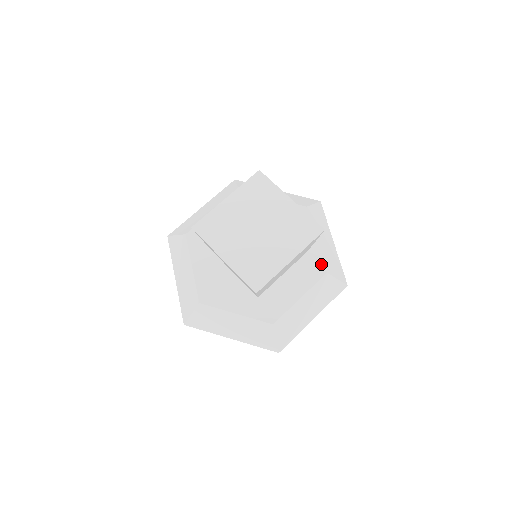
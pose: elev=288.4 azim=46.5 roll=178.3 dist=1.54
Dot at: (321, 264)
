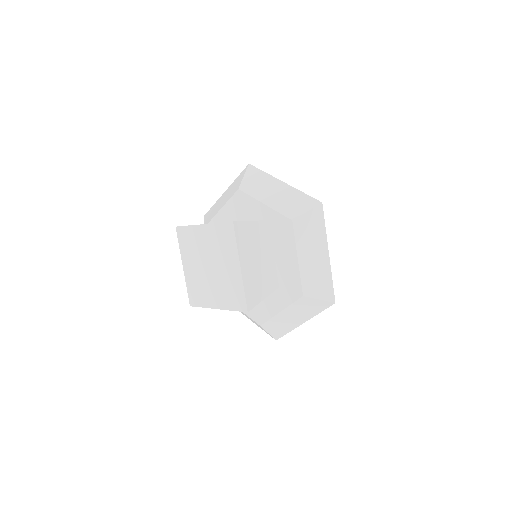
Dot at: (283, 219)
